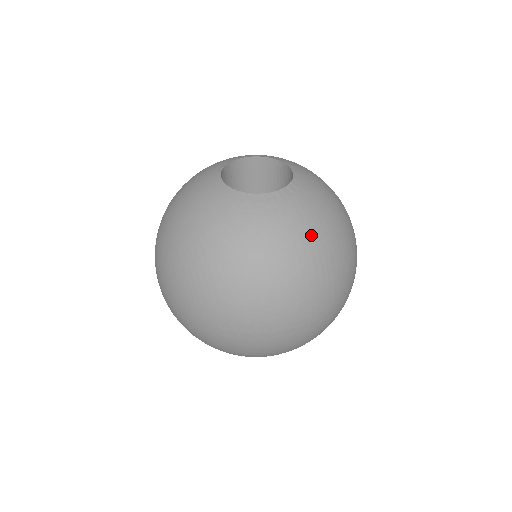
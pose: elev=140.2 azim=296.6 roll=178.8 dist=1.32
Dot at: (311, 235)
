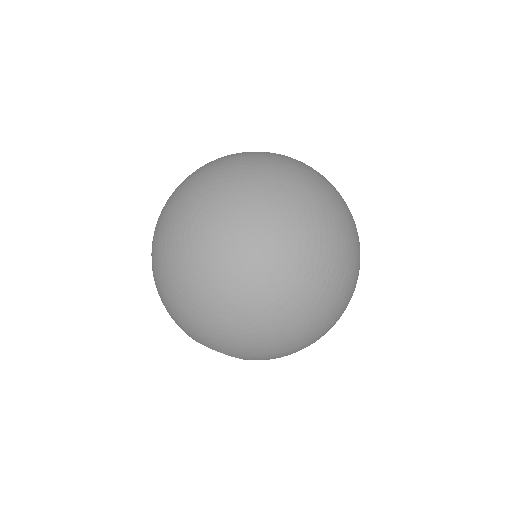
Dot at: occluded
